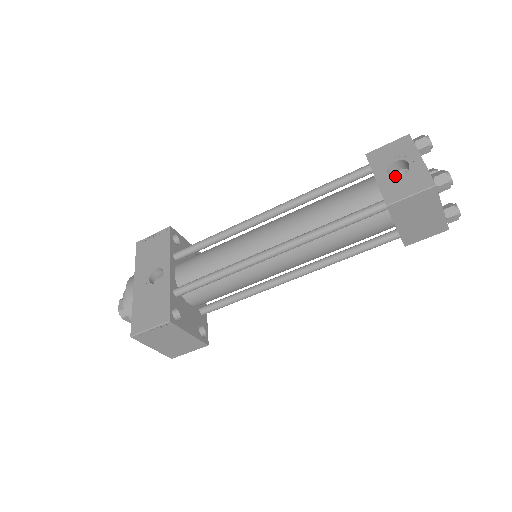
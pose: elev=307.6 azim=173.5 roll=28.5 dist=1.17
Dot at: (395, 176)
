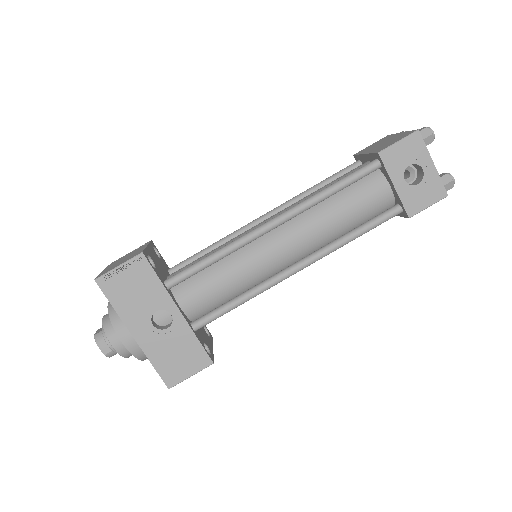
Dot at: occluded
